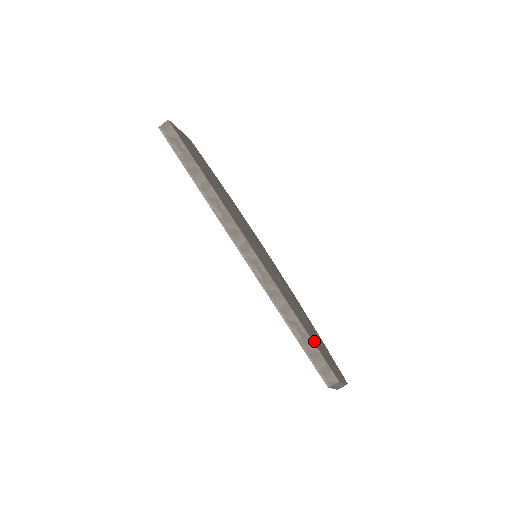
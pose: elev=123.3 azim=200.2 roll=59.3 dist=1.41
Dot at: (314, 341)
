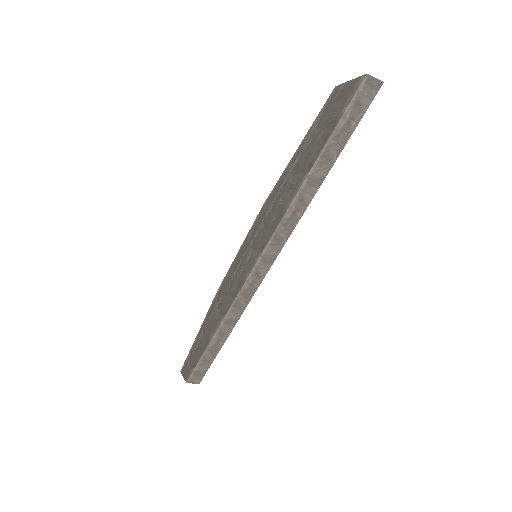
Dot at: (217, 351)
